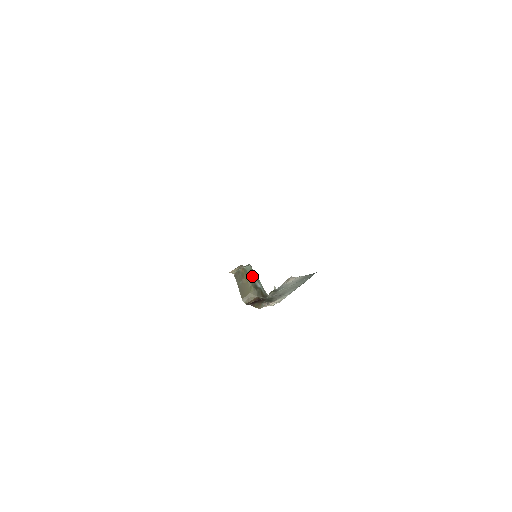
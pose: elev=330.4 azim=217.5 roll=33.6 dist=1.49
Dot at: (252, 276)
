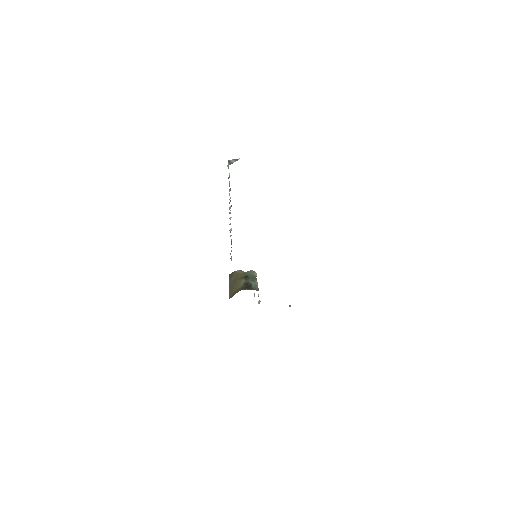
Dot at: (249, 277)
